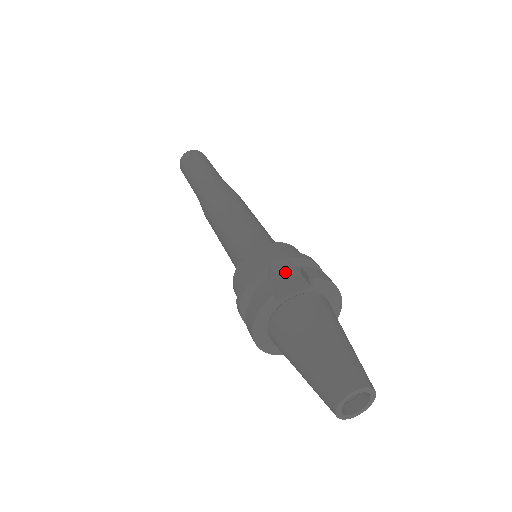
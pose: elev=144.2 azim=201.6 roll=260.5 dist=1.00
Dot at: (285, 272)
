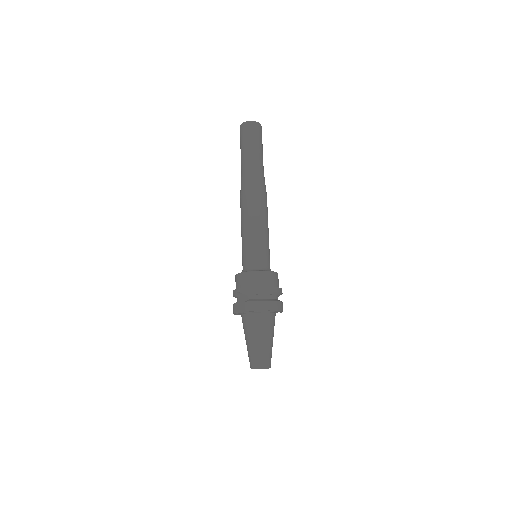
Dot at: (245, 295)
